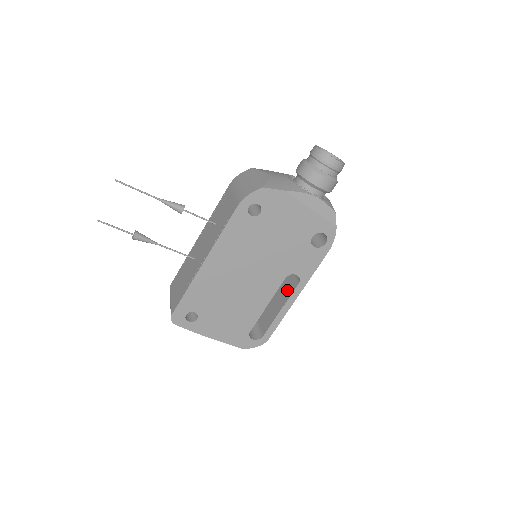
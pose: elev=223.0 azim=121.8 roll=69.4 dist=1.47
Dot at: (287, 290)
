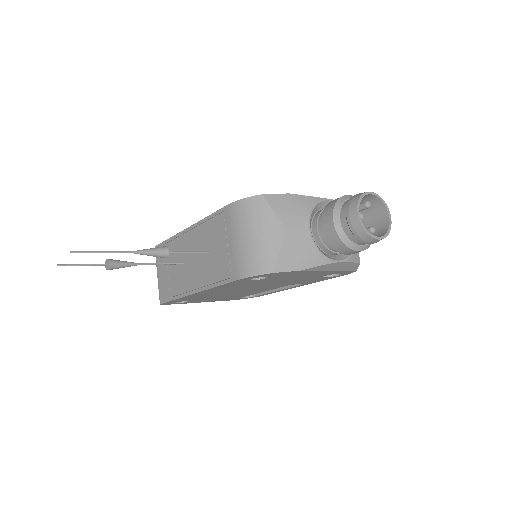
Dot at: occluded
